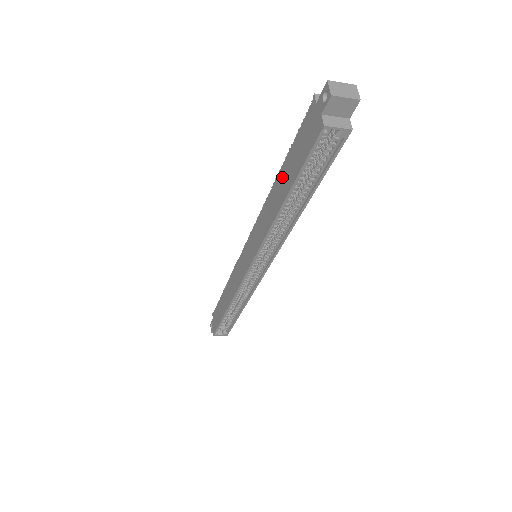
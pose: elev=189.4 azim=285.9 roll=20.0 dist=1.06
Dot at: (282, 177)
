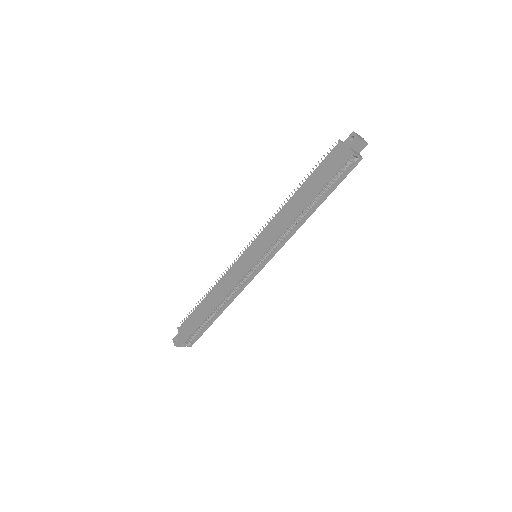
Dot at: (305, 189)
